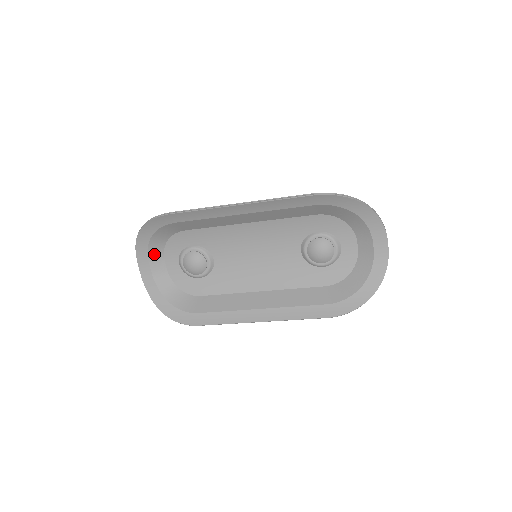
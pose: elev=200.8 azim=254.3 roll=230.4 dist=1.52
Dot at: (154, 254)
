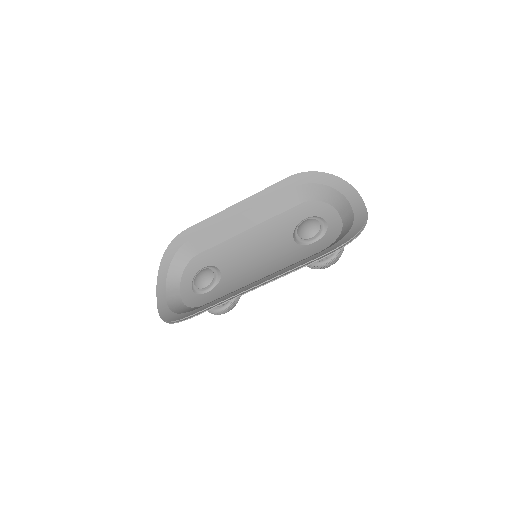
Dot at: (172, 283)
